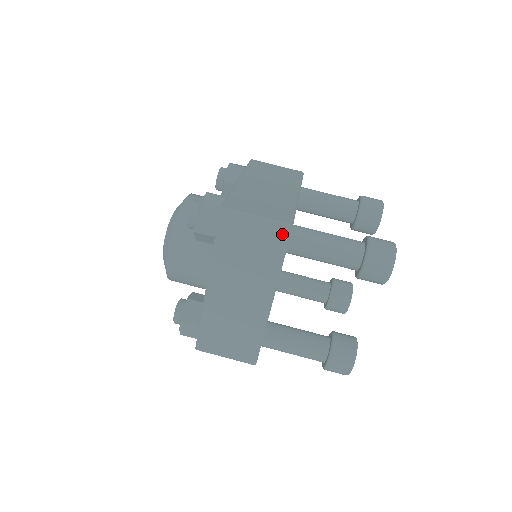
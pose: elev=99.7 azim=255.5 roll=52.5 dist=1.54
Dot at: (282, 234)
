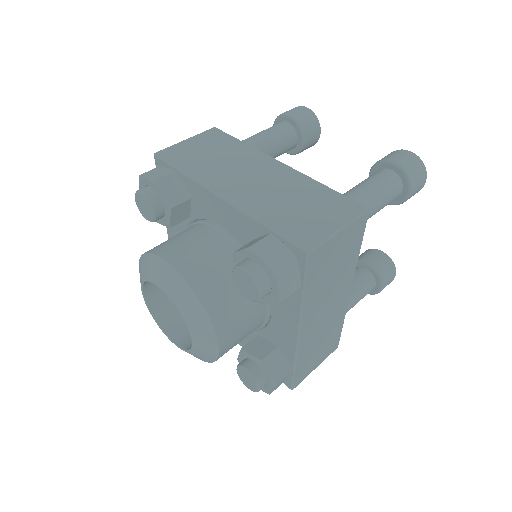
Dot at: (362, 225)
